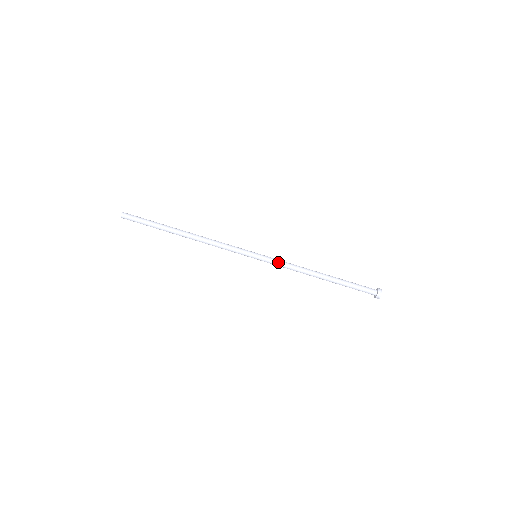
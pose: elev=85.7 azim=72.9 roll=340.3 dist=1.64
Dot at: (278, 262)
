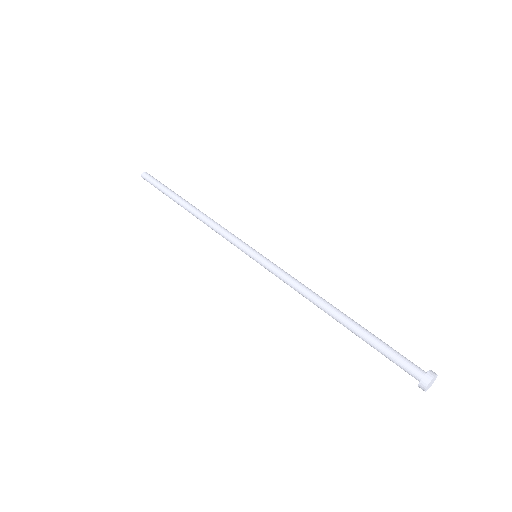
Dot at: (283, 270)
